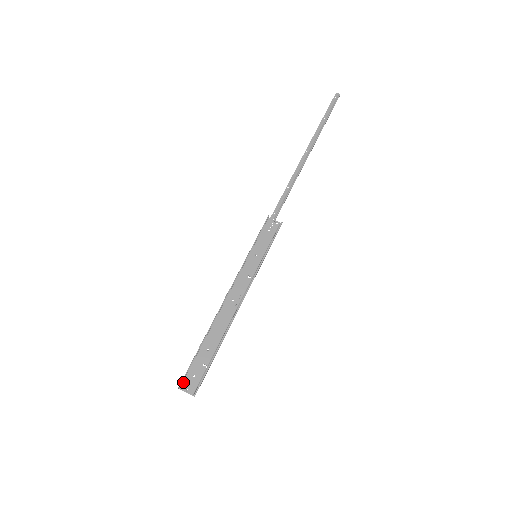
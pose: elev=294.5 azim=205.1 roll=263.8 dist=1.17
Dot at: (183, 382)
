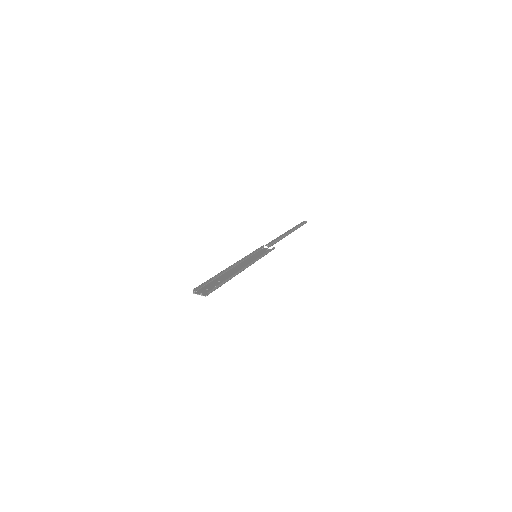
Dot at: (197, 291)
